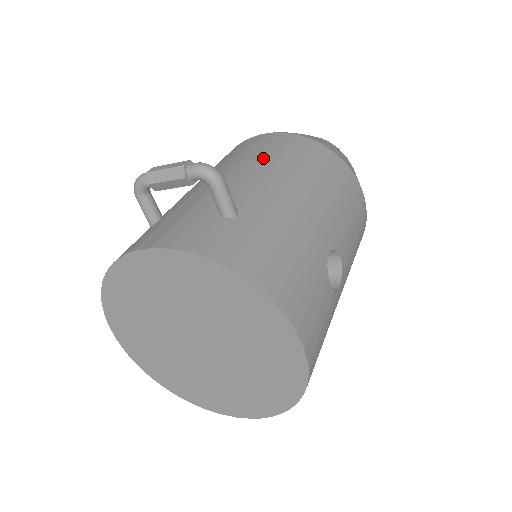
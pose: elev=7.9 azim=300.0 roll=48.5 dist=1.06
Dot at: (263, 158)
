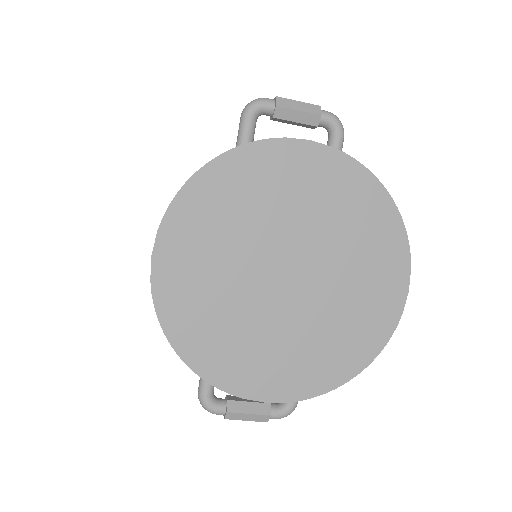
Dot at: occluded
